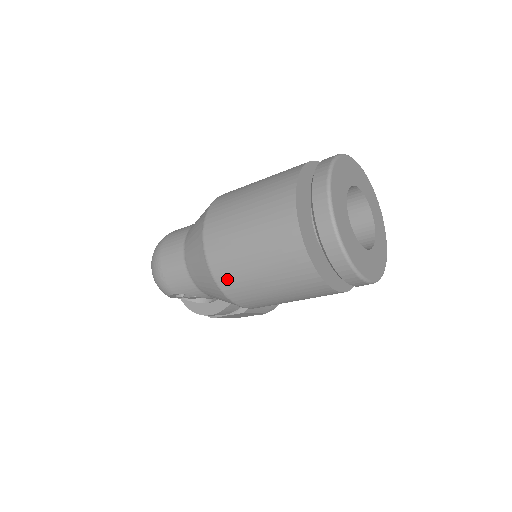
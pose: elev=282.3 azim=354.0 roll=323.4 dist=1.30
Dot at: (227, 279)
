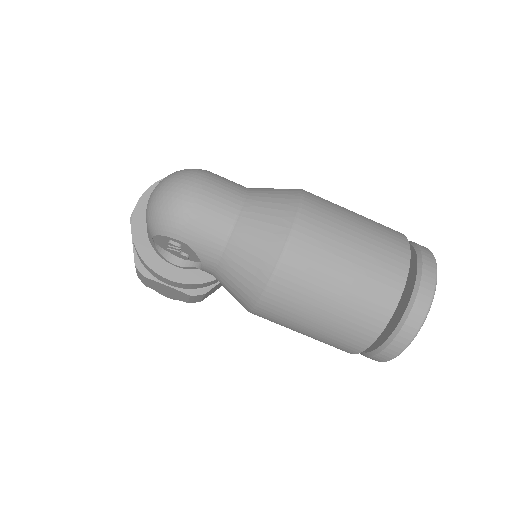
Dot at: (290, 281)
